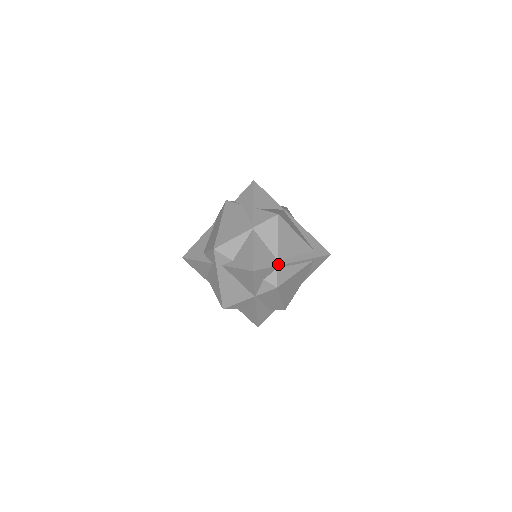
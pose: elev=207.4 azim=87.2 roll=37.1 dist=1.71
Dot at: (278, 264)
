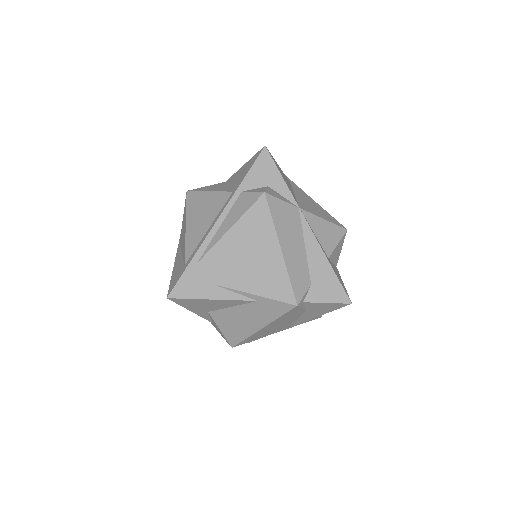
Dot at: occluded
